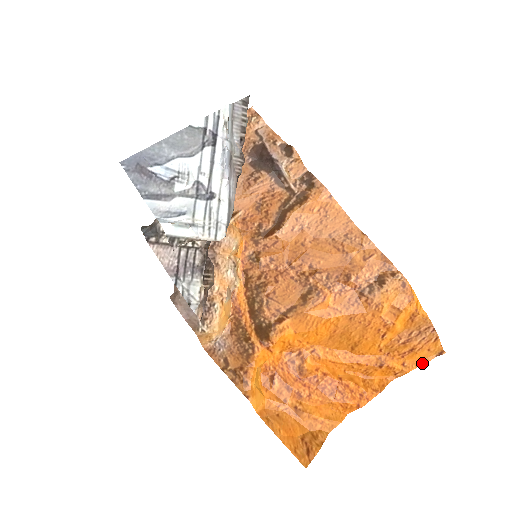
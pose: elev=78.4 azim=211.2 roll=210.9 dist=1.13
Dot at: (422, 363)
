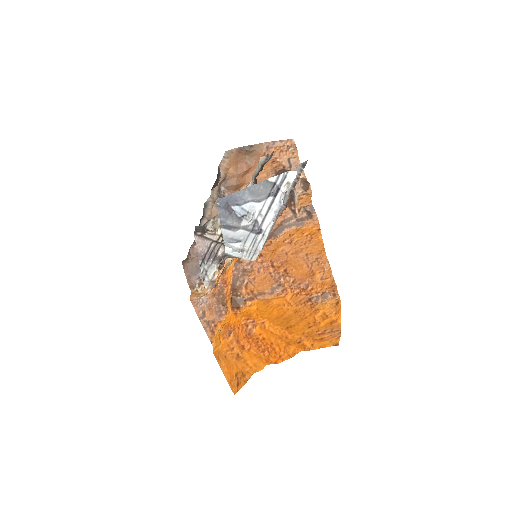
Dot at: (323, 347)
